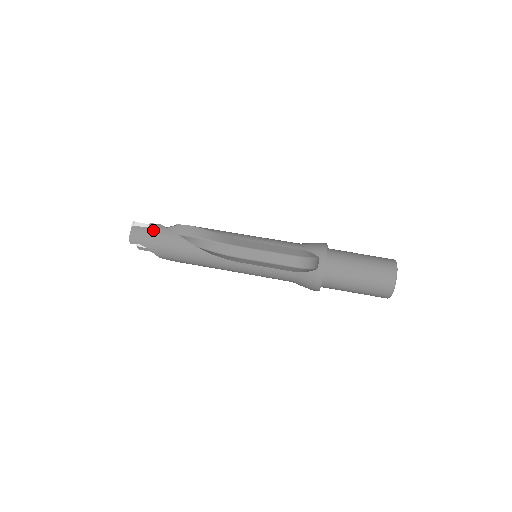
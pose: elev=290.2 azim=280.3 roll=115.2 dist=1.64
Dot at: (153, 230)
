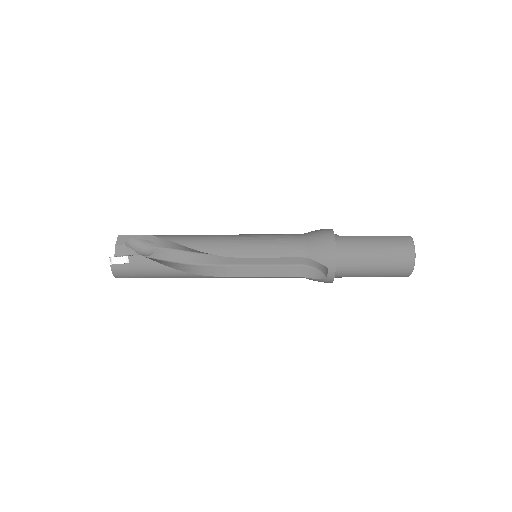
Dot at: (136, 265)
